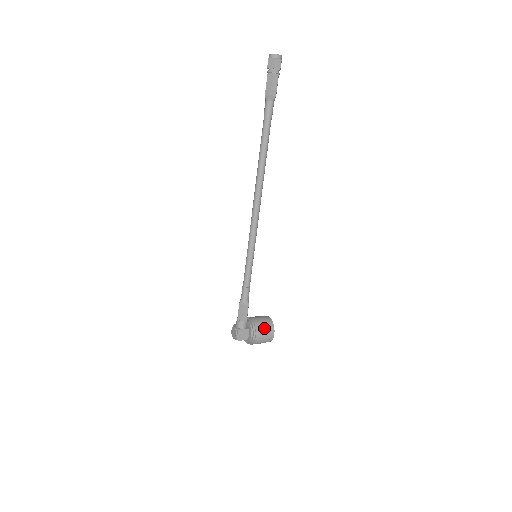
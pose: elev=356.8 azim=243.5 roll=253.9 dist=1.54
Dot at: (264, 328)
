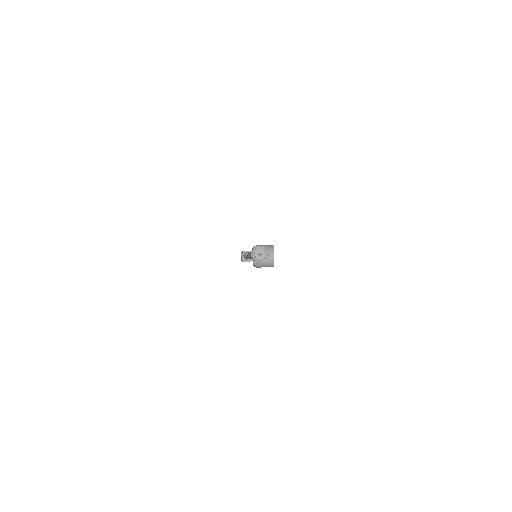
Dot at: (264, 265)
